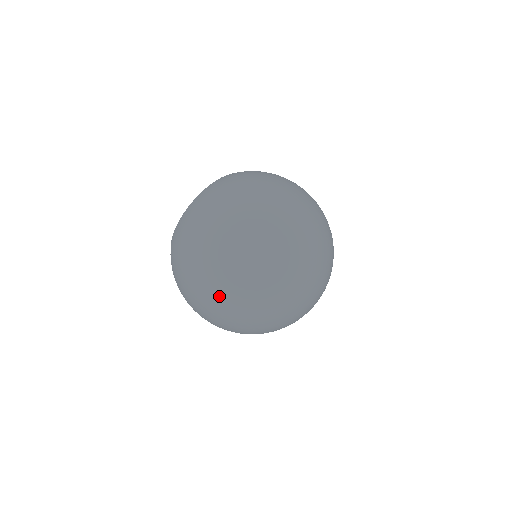
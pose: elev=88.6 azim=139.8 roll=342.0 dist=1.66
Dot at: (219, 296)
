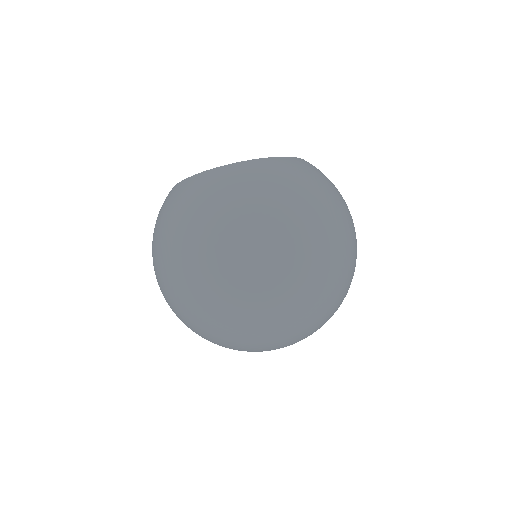
Dot at: (200, 291)
